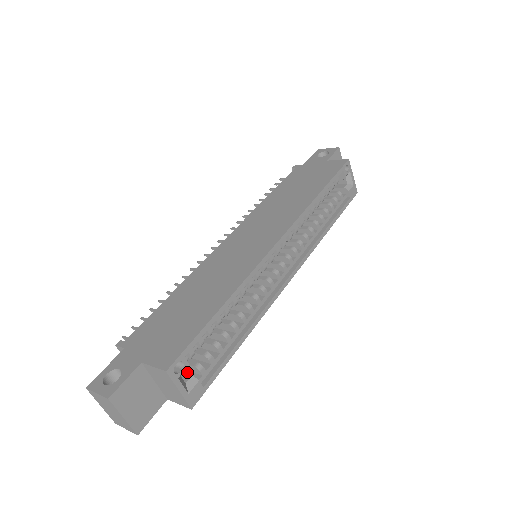
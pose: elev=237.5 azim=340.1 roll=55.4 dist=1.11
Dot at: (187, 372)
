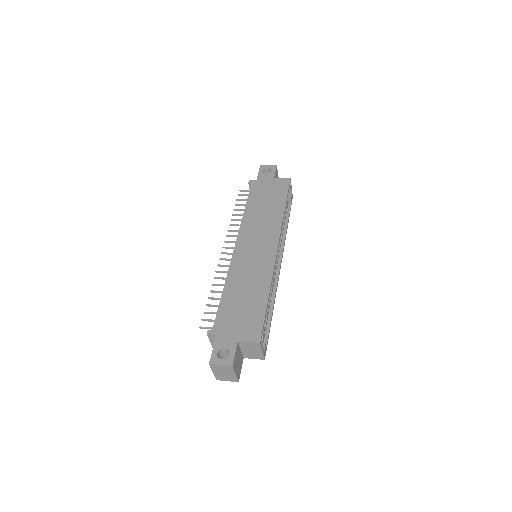
Dot at: occluded
